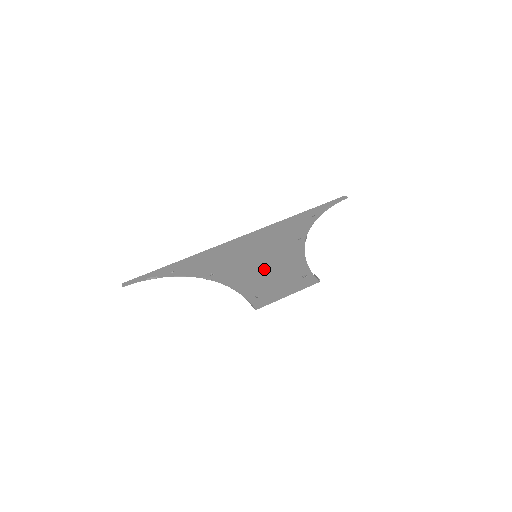
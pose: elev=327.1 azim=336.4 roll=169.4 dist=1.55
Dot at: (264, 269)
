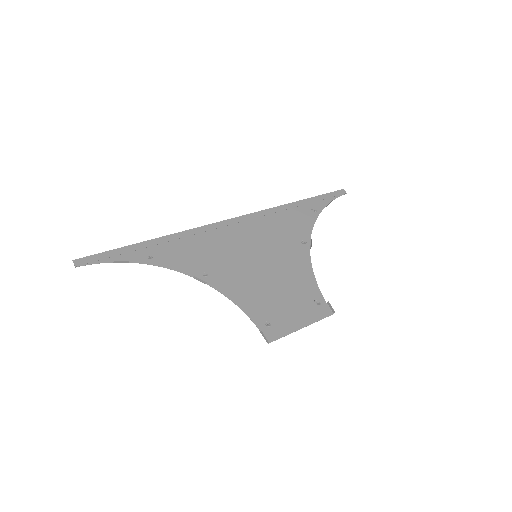
Dot at: (269, 280)
